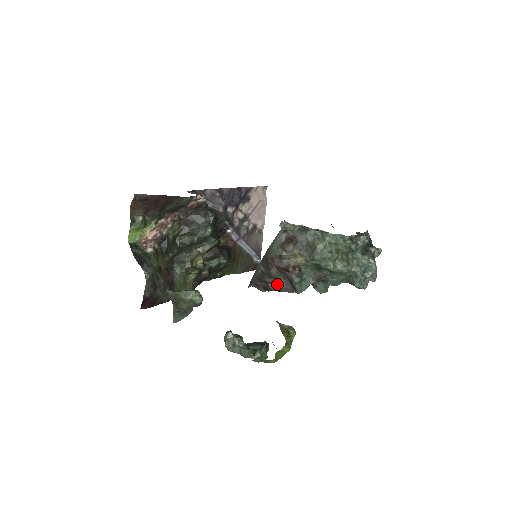
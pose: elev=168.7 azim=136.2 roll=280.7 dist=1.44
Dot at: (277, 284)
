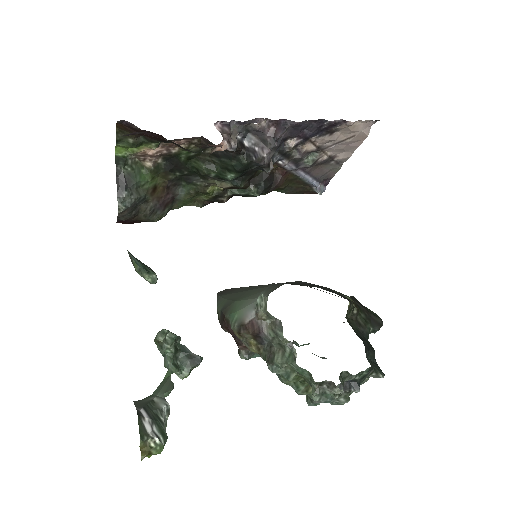
Dot at: occluded
